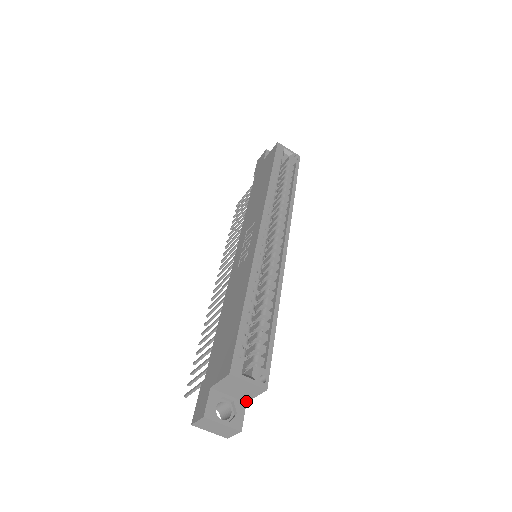
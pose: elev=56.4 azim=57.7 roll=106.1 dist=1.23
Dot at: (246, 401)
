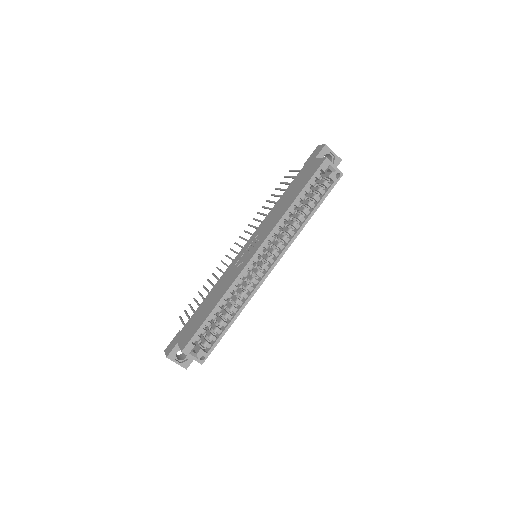
Dot at: occluded
